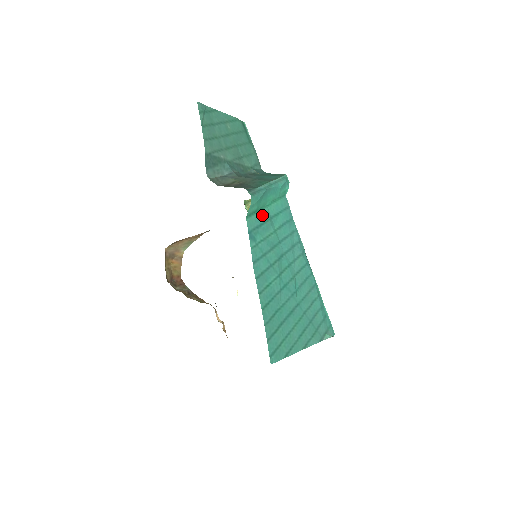
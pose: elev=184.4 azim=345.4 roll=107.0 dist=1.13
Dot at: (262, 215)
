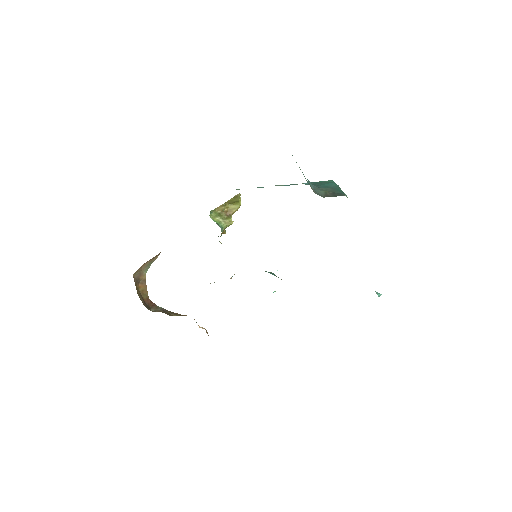
Dot at: occluded
